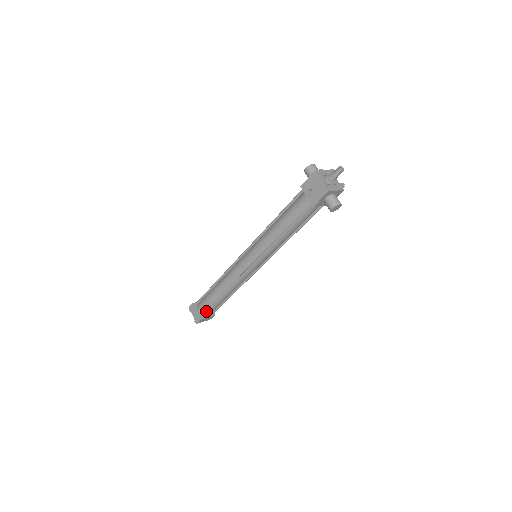
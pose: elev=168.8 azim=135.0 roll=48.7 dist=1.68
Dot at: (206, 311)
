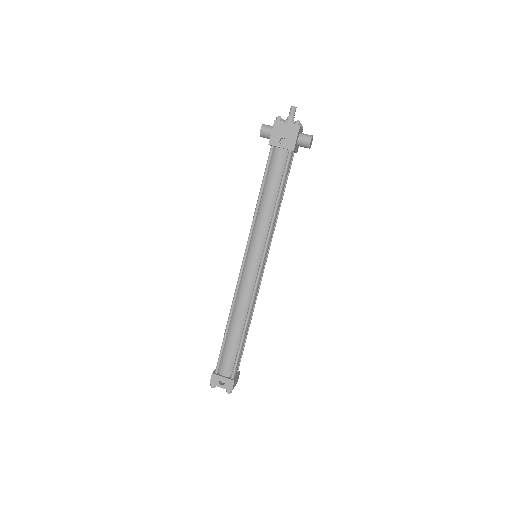
Dot at: (235, 365)
